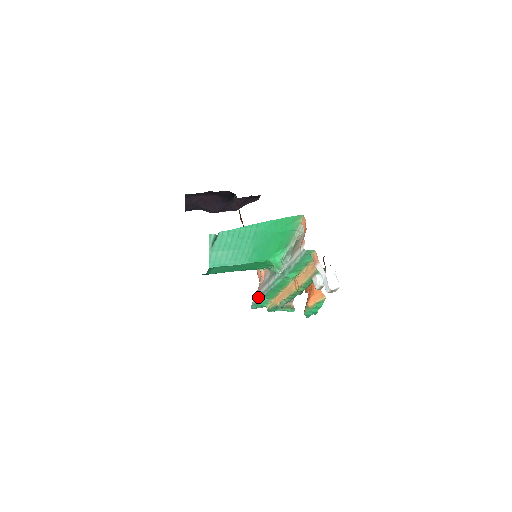
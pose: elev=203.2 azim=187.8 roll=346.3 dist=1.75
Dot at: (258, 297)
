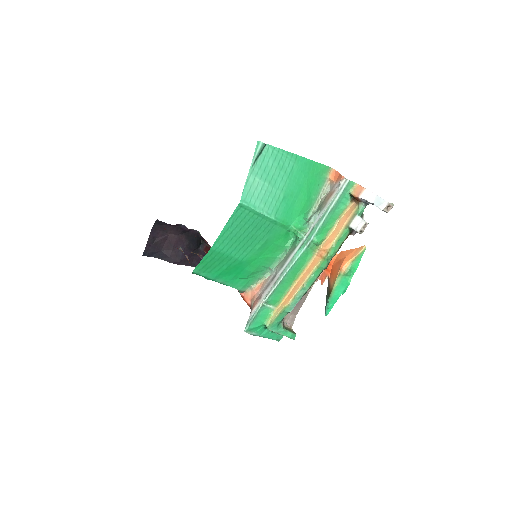
Dot at: (263, 299)
